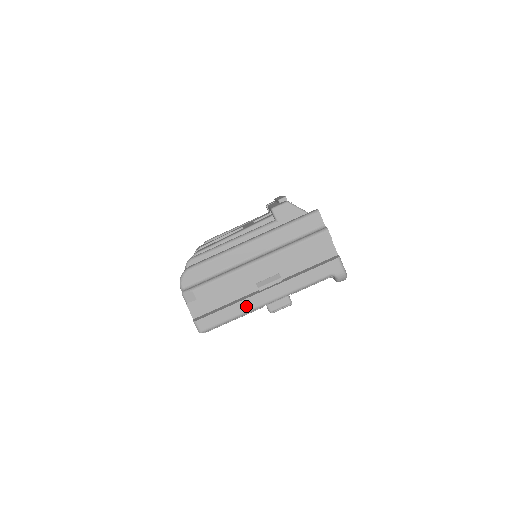
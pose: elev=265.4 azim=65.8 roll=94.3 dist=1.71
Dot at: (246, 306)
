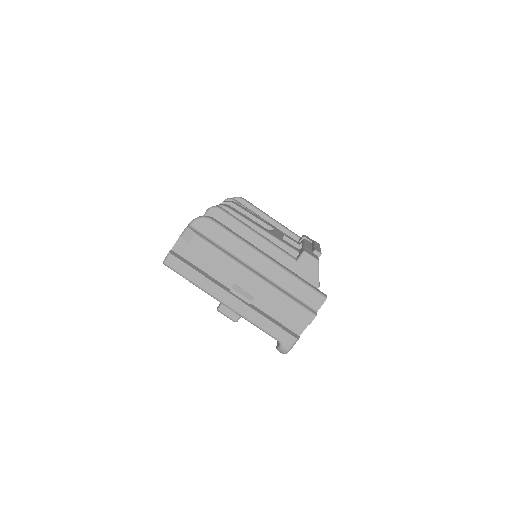
Dot at: (210, 288)
